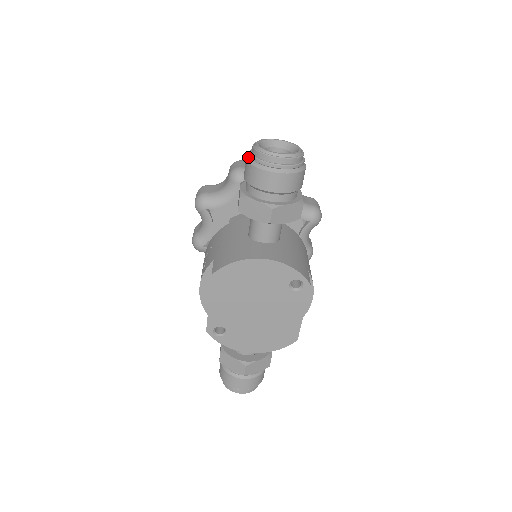
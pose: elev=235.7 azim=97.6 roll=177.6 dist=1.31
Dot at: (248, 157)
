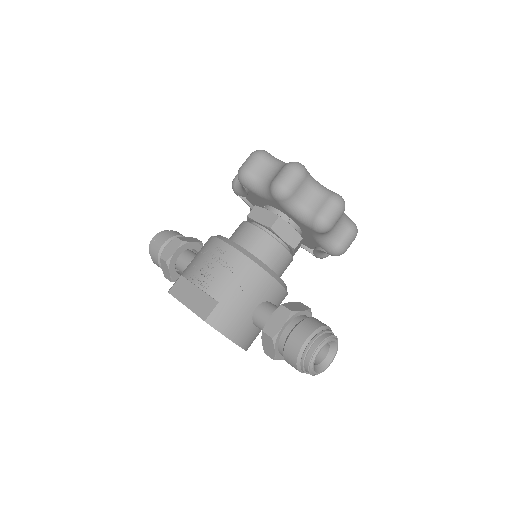
Dot at: (306, 345)
